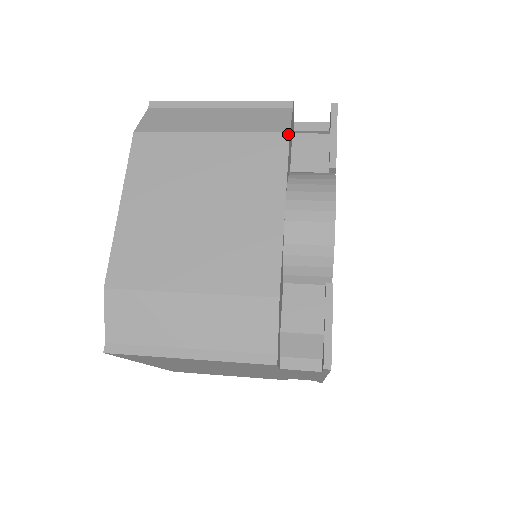
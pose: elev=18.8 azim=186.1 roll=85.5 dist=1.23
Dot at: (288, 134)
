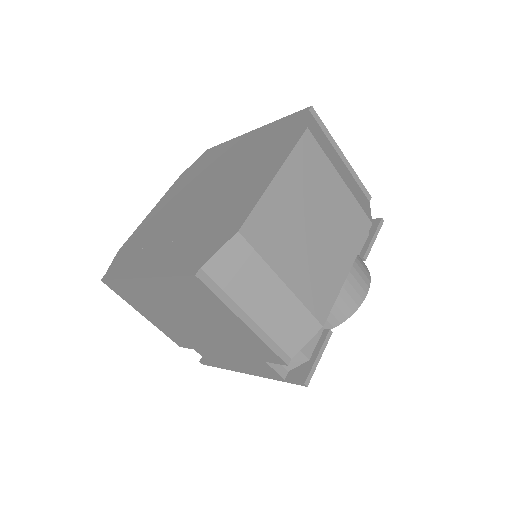
Dot at: occluded
